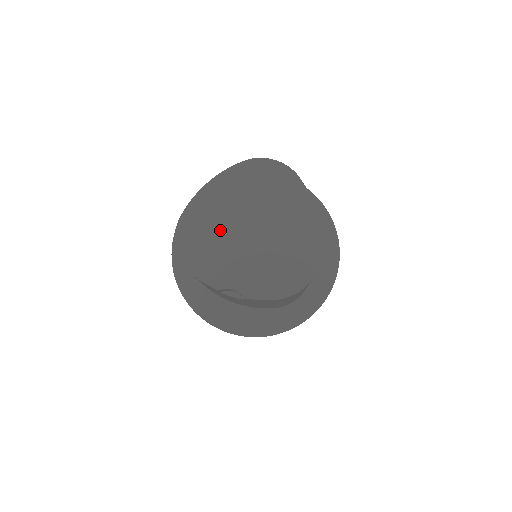
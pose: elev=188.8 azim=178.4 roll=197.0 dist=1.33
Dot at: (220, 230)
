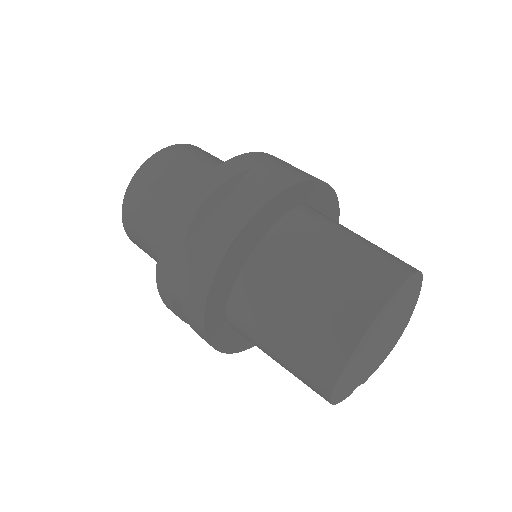
Dot at: (363, 359)
